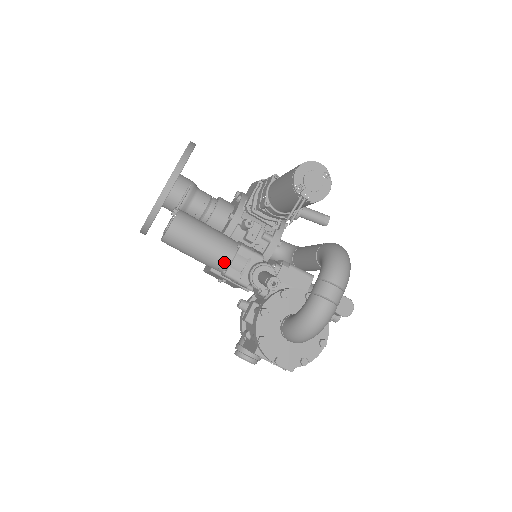
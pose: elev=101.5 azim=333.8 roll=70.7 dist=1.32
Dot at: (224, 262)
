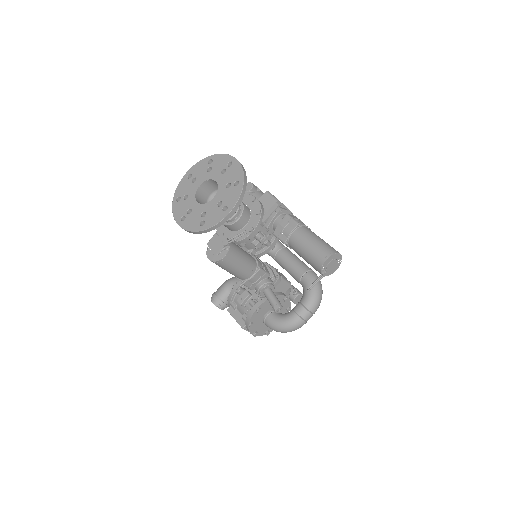
Dot at: (245, 277)
